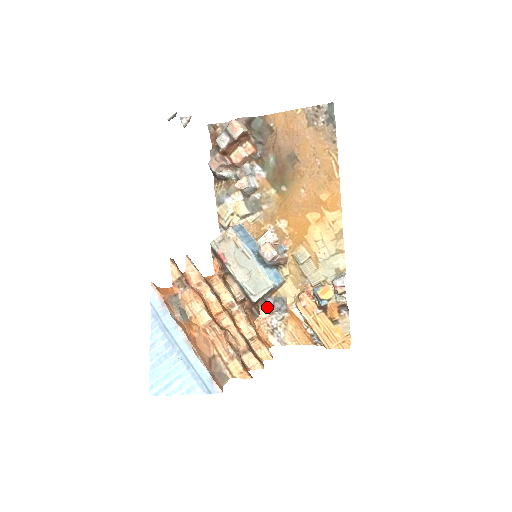
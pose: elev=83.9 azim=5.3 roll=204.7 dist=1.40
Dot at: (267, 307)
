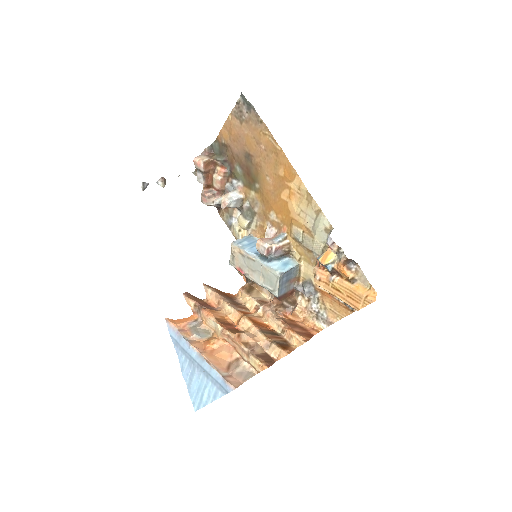
Dot at: (303, 296)
